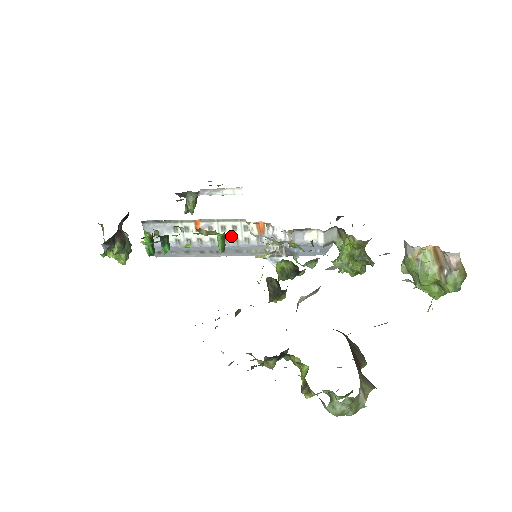
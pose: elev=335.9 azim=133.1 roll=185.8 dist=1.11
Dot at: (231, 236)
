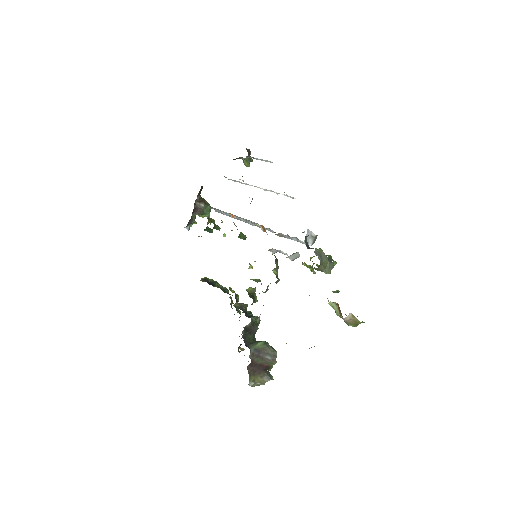
Dot at: (253, 223)
